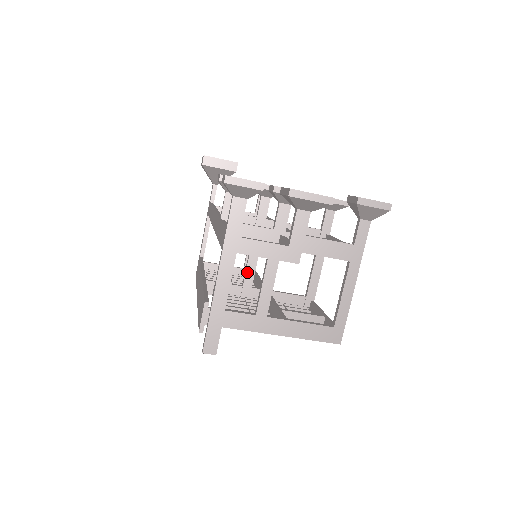
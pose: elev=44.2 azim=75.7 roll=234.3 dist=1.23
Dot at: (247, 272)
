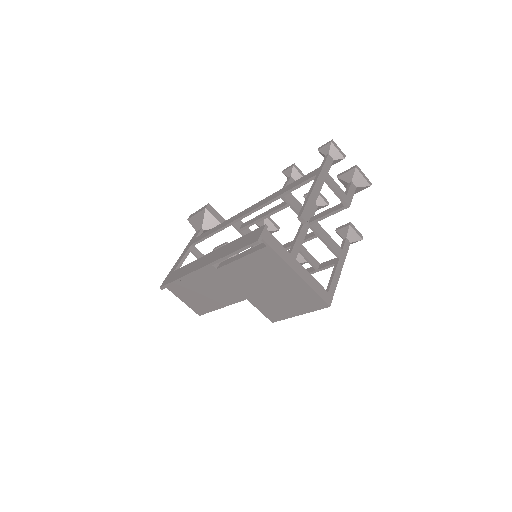
Dot at: occluded
